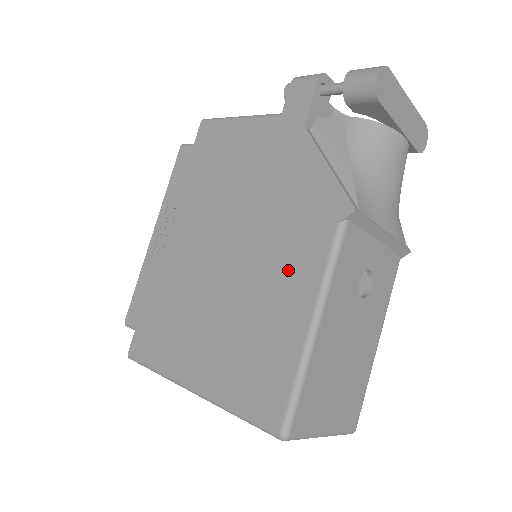
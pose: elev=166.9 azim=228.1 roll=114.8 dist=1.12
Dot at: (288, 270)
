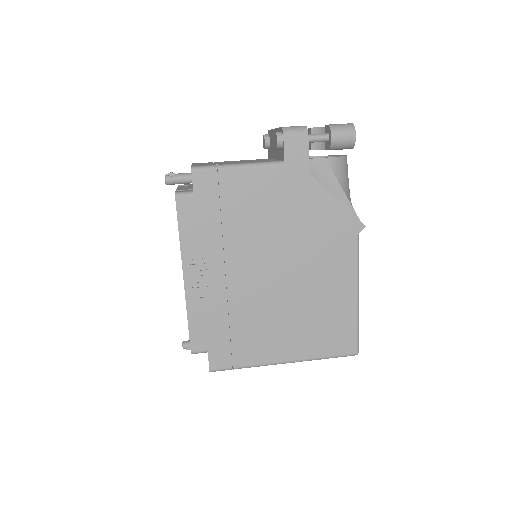
Dot at: (332, 272)
